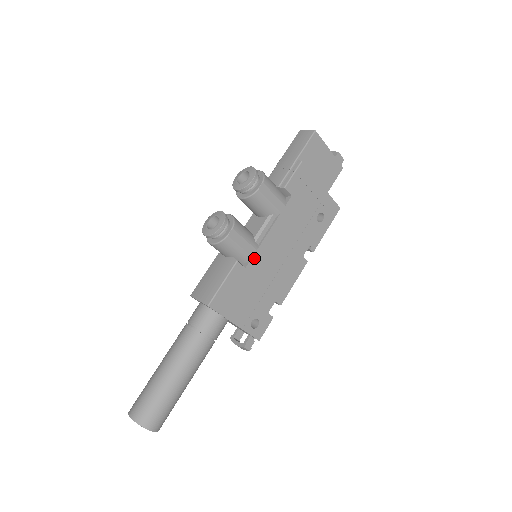
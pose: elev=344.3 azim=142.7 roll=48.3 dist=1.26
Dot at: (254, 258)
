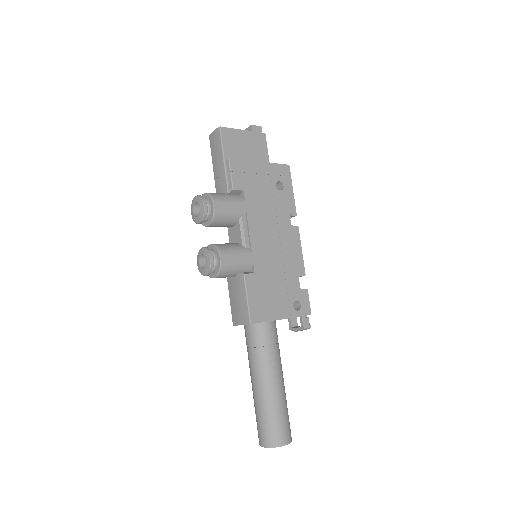
Dot at: (255, 260)
